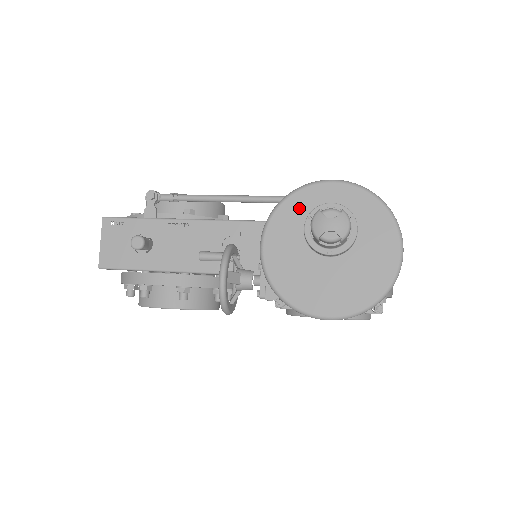
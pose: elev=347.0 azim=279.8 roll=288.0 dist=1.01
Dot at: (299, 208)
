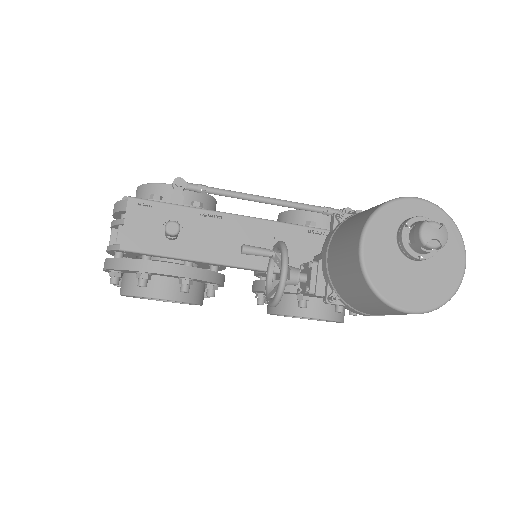
Dot at: (393, 217)
